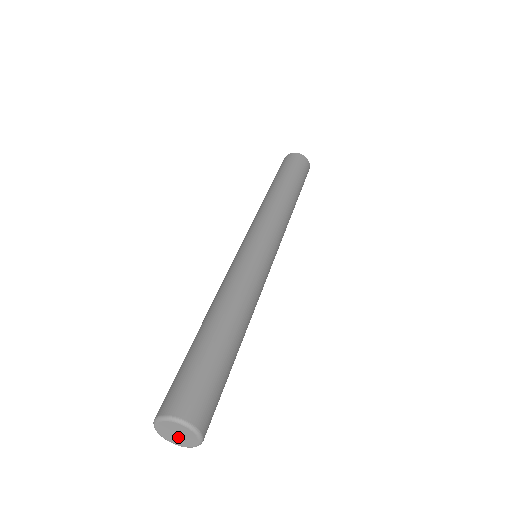
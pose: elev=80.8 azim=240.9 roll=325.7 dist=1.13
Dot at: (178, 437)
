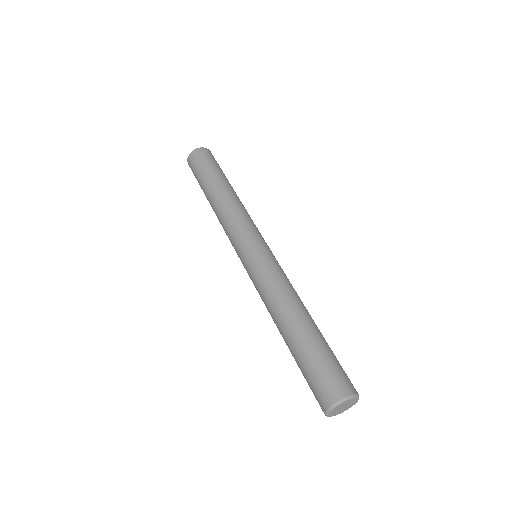
Dot at: (345, 408)
